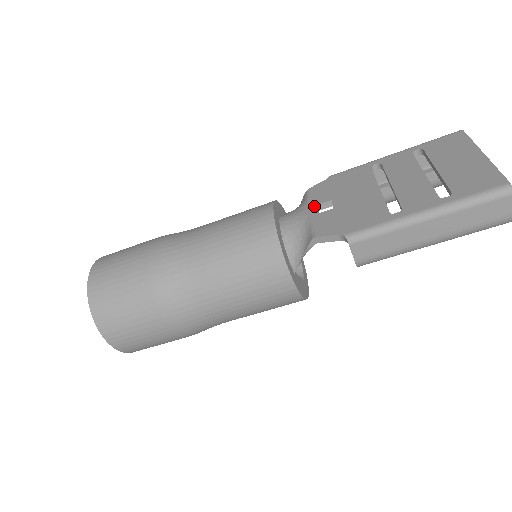
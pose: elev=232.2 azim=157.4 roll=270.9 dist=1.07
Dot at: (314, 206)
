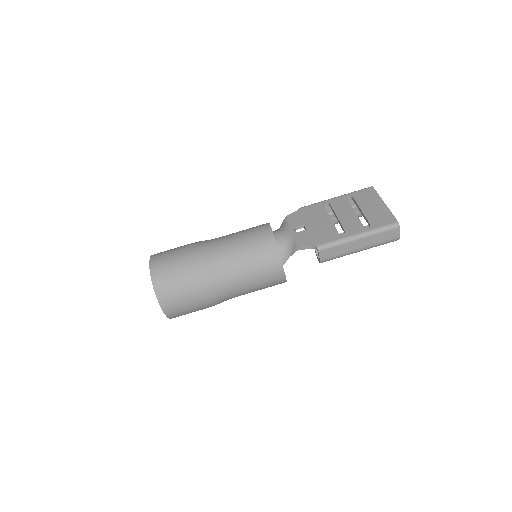
Dot at: (293, 227)
